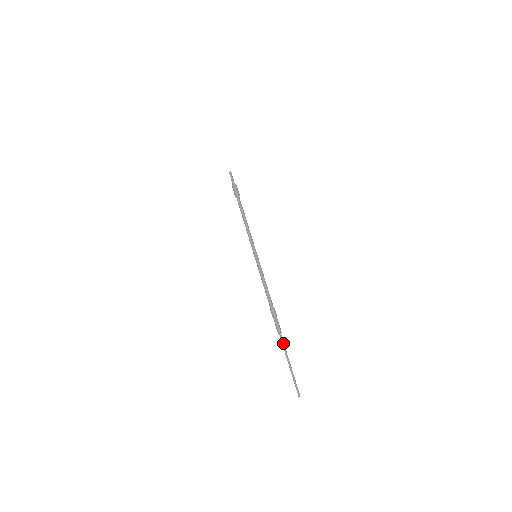
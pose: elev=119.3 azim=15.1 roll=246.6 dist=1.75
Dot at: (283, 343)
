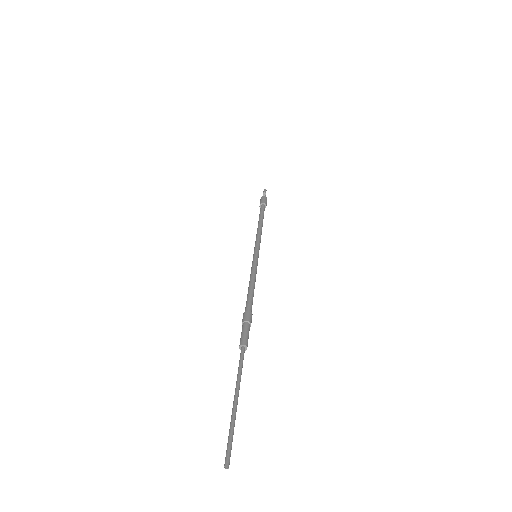
Dot at: (240, 362)
